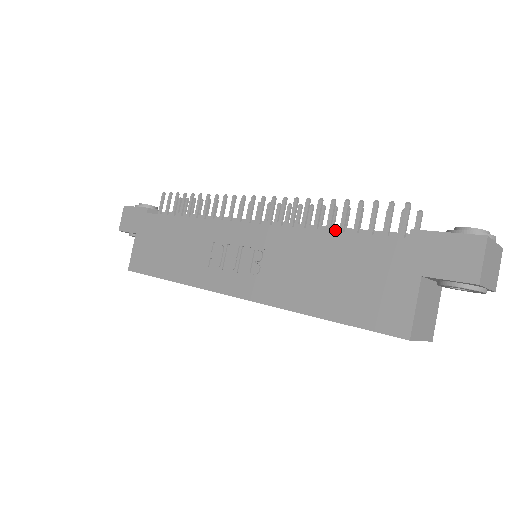
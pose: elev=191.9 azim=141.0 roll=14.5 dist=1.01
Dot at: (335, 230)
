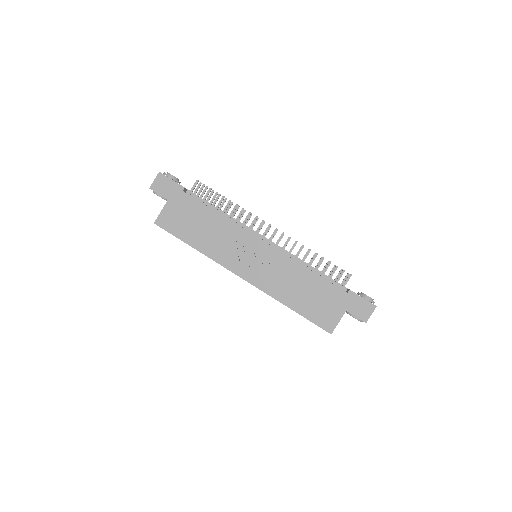
Dot at: (310, 267)
